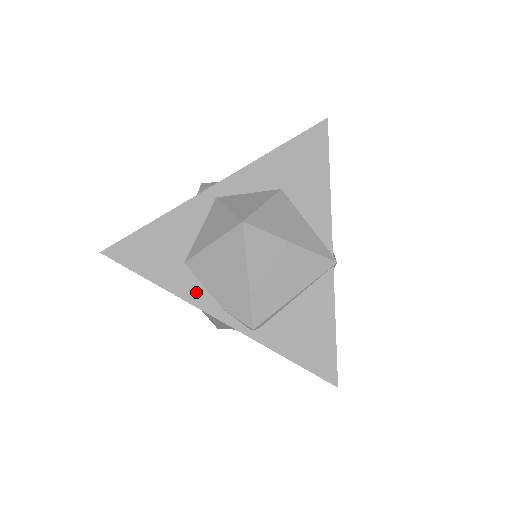
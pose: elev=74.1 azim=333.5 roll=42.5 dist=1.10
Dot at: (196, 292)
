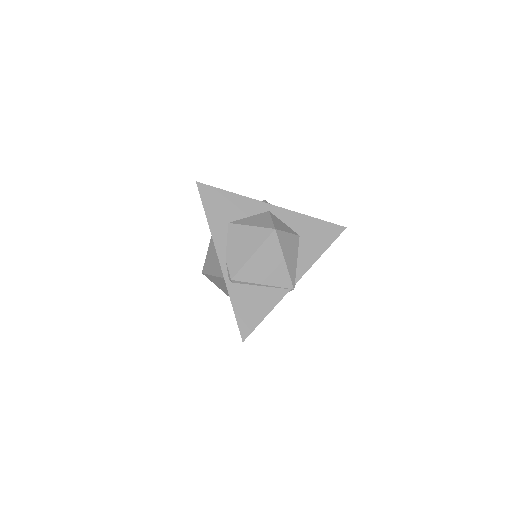
Dot at: (221, 240)
